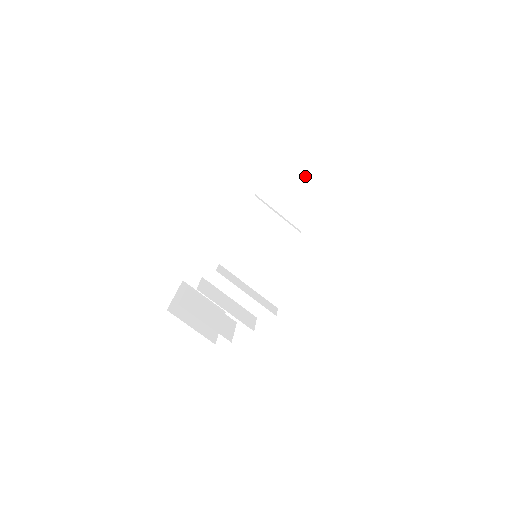
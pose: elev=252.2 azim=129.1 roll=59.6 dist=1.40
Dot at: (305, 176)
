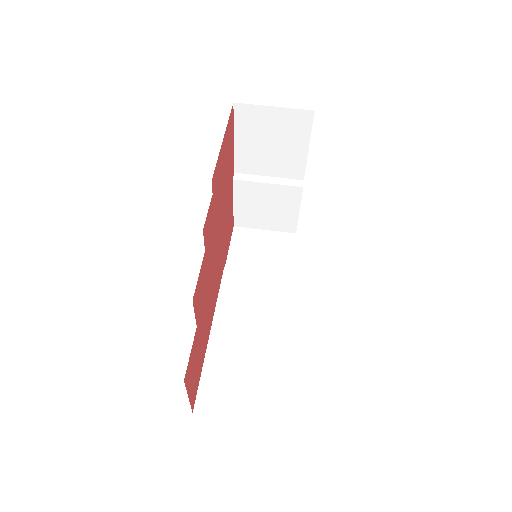
Dot at: (251, 176)
